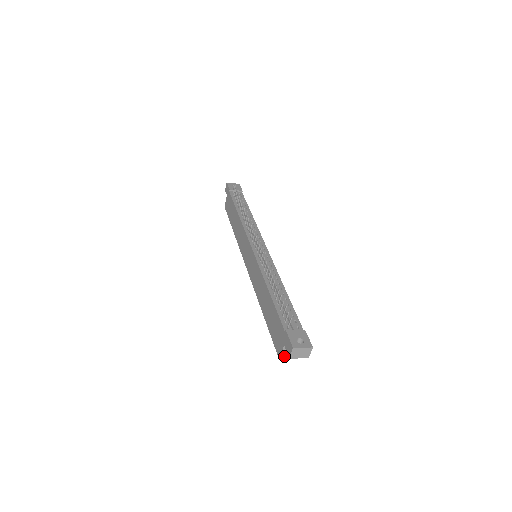
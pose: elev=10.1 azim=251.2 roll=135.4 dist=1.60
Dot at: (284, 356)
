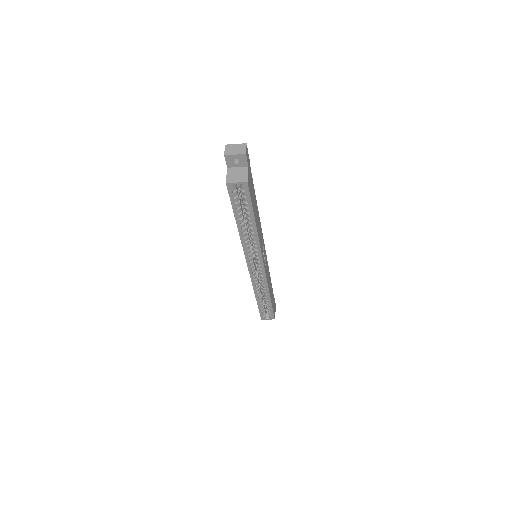
Dot at: (231, 180)
